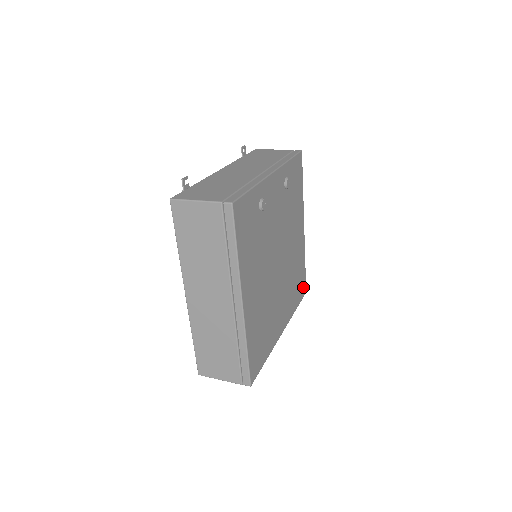
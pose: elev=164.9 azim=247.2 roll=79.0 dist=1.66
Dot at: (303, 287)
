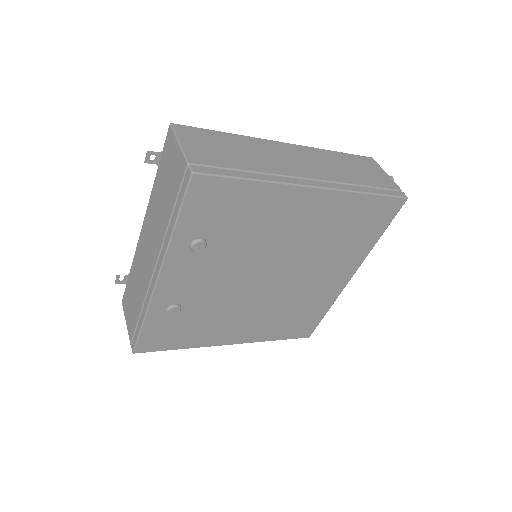
Dot at: (388, 208)
